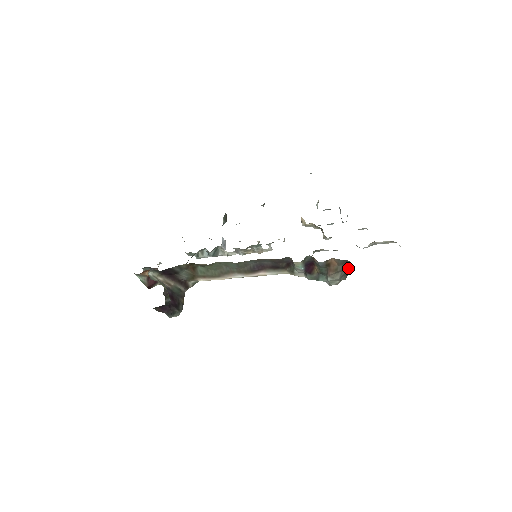
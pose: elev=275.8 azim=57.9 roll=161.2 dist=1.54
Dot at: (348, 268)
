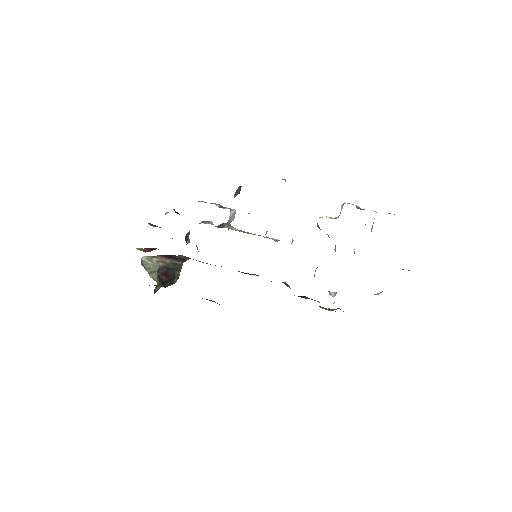
Dot at: occluded
